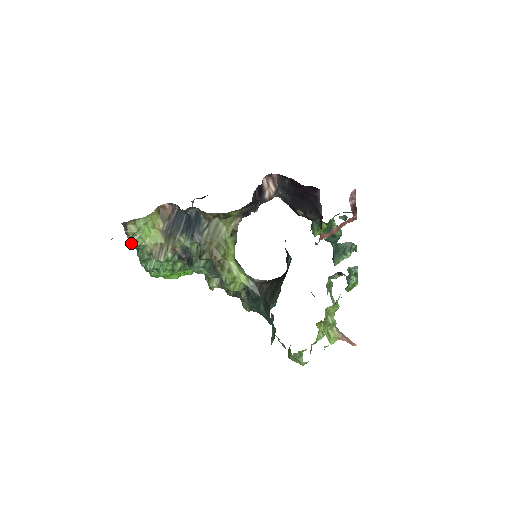
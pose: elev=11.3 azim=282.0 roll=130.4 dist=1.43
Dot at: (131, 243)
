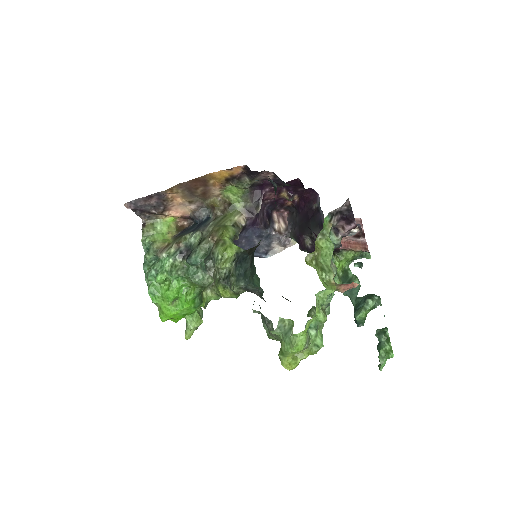
Dot at: (143, 240)
